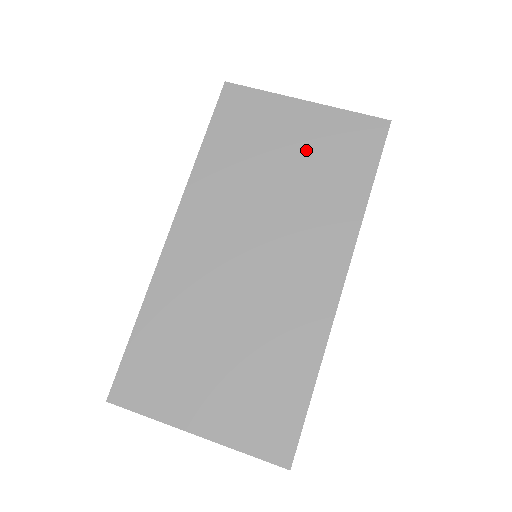
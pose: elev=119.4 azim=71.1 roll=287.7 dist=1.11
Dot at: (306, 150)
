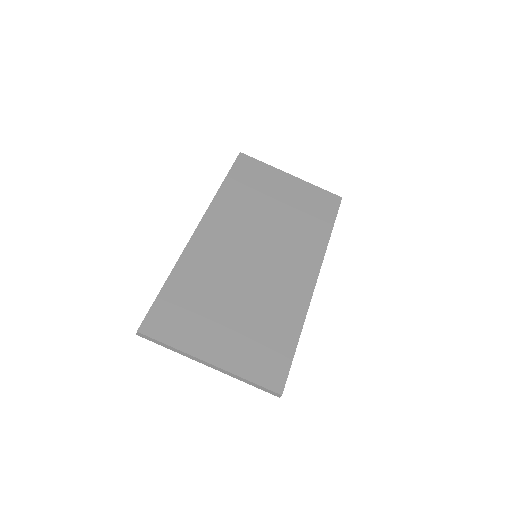
Dot at: (292, 201)
